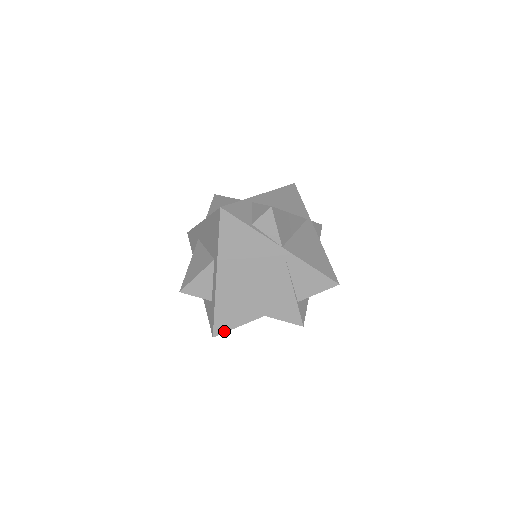
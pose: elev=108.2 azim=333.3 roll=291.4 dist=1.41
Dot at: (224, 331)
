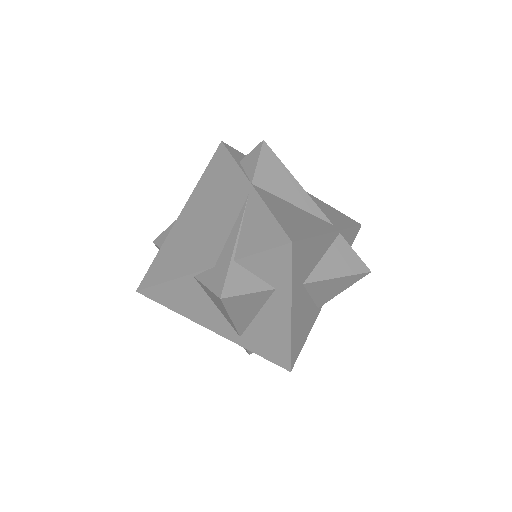
Dot at: (149, 285)
